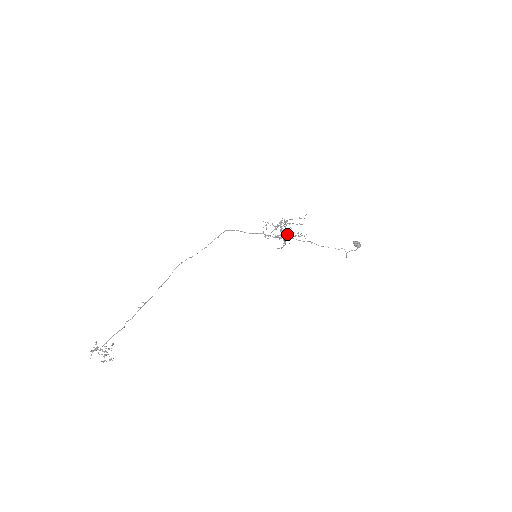
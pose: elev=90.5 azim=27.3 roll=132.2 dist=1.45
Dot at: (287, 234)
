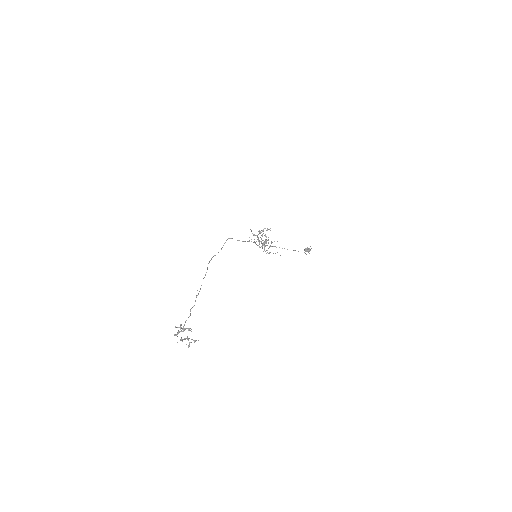
Dot at: occluded
